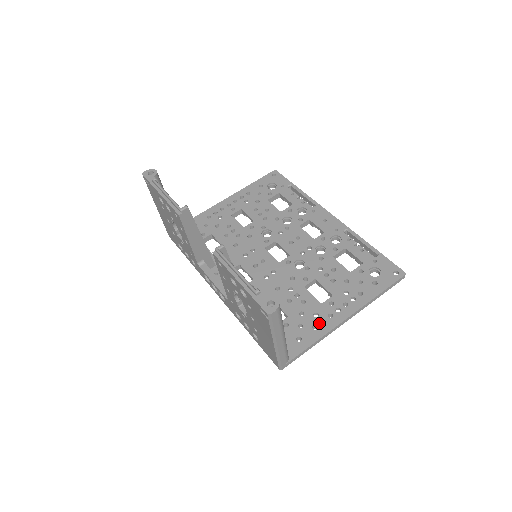
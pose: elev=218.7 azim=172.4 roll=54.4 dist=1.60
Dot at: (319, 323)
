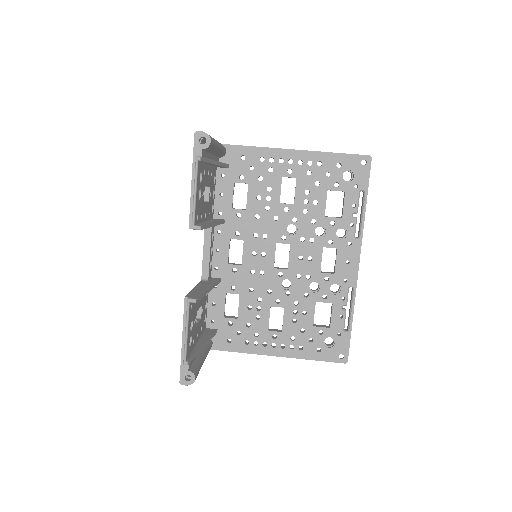
Dot at: (252, 342)
